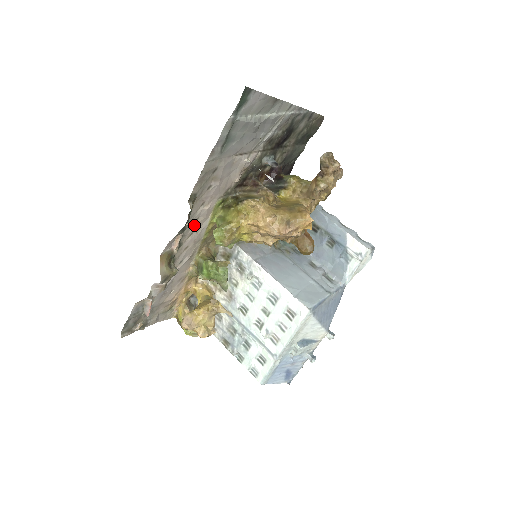
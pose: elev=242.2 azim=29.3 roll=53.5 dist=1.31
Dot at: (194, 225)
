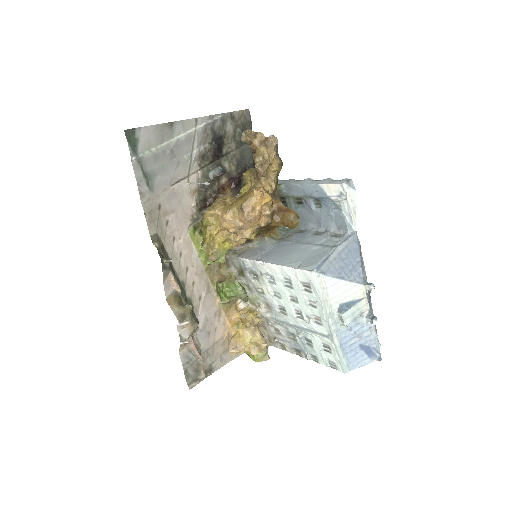
Dot at: (182, 261)
